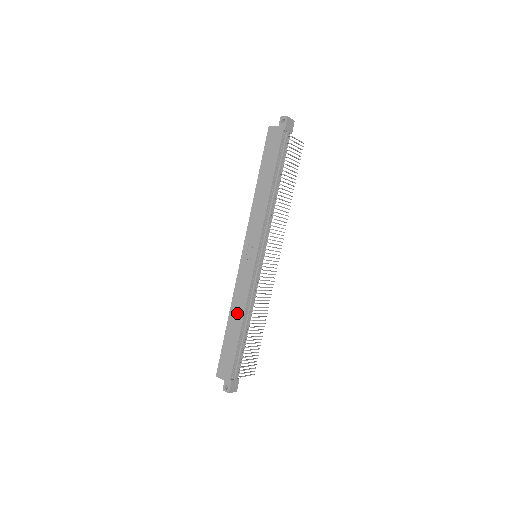
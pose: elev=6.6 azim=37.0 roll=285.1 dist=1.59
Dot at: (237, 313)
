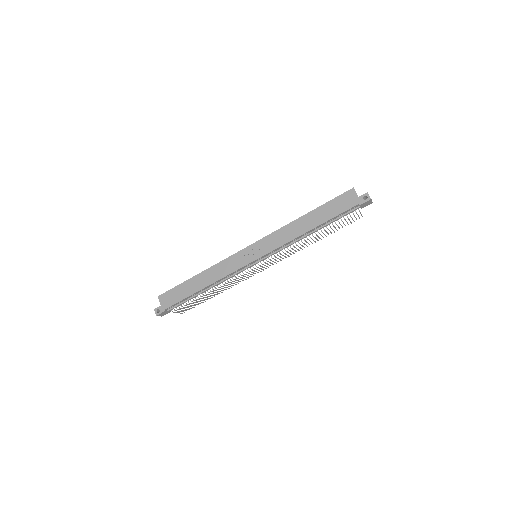
Dot at: (208, 277)
